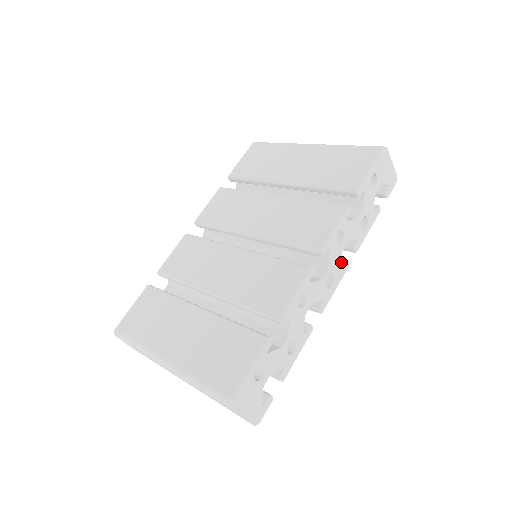
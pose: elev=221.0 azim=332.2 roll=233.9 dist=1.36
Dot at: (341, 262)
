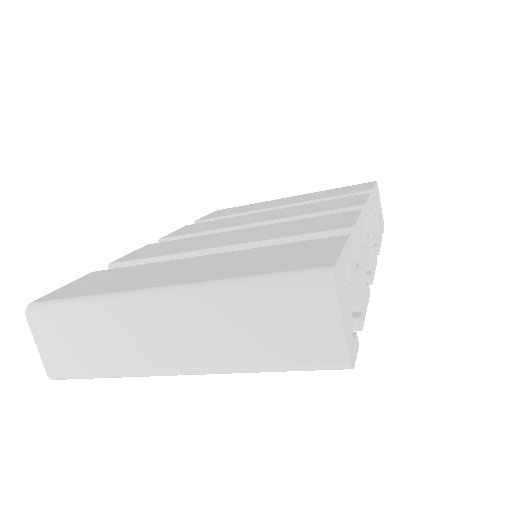
Dot at: occluded
